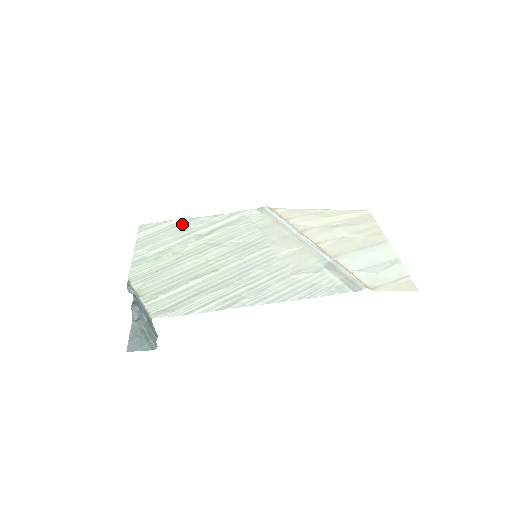
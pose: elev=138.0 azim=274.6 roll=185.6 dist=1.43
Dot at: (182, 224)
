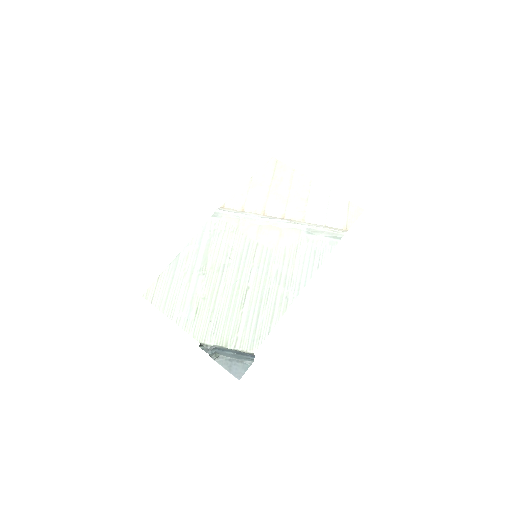
Dot at: (175, 270)
